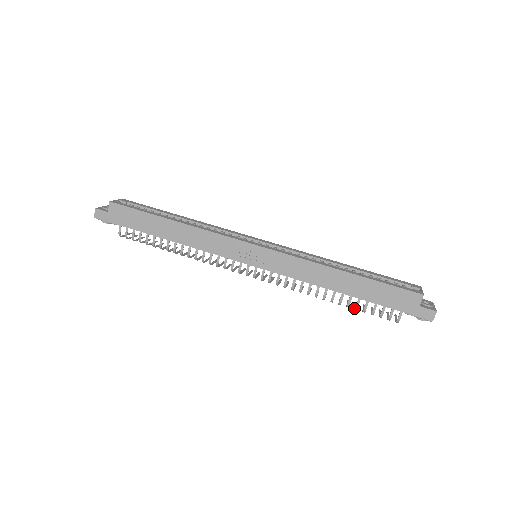
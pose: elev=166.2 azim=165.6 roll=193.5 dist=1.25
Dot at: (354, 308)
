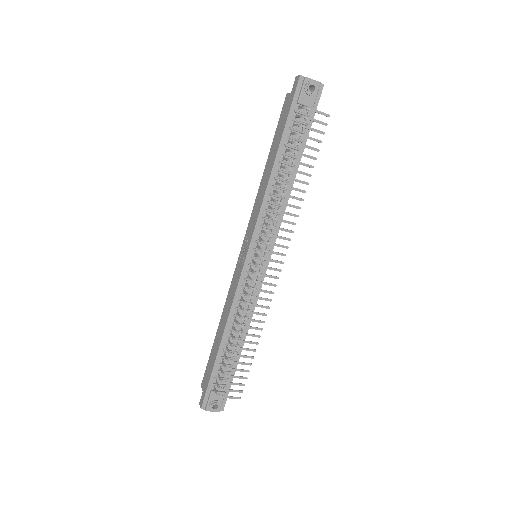
Dot at: occluded
